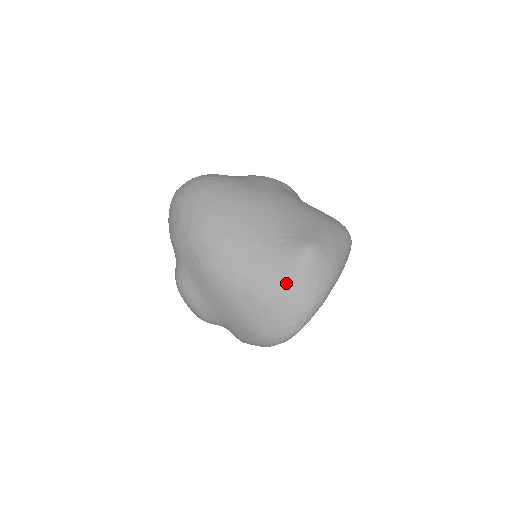
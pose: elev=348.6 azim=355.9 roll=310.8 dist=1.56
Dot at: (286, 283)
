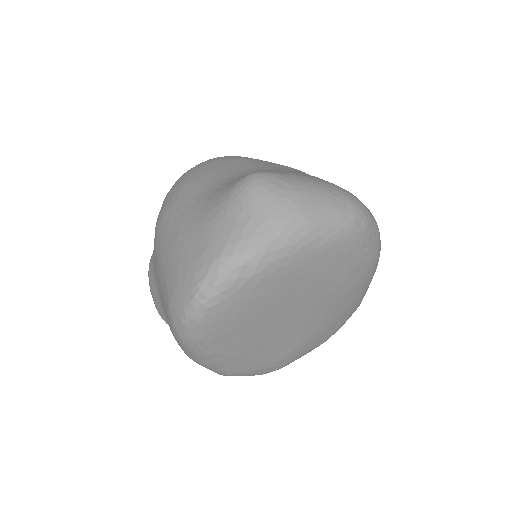
Dot at: (210, 218)
